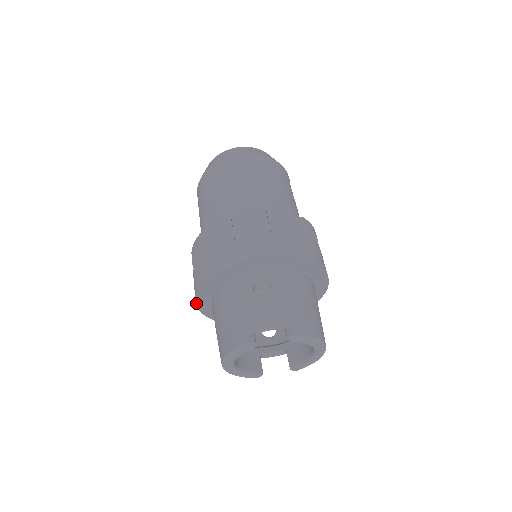
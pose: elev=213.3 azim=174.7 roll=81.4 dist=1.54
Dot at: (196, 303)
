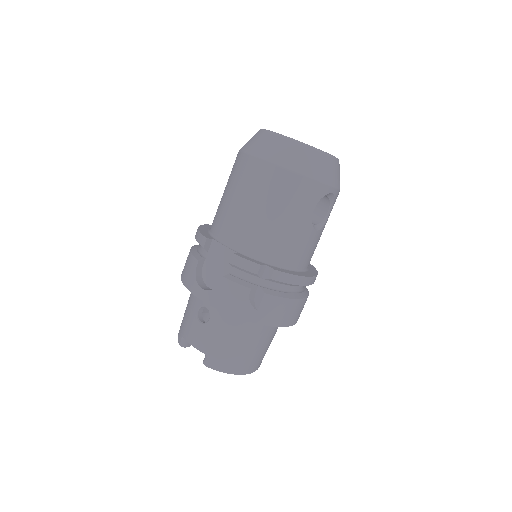
Dot at: occluded
